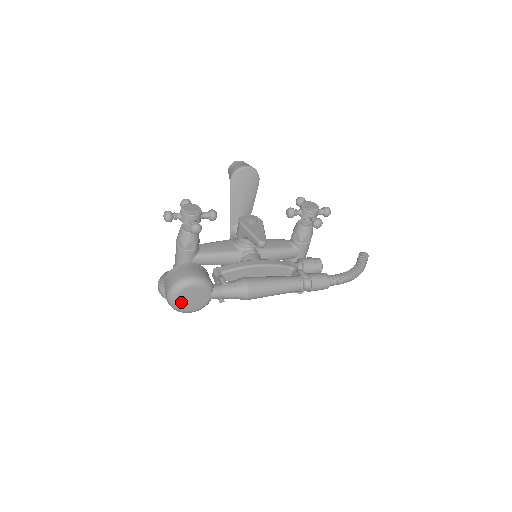
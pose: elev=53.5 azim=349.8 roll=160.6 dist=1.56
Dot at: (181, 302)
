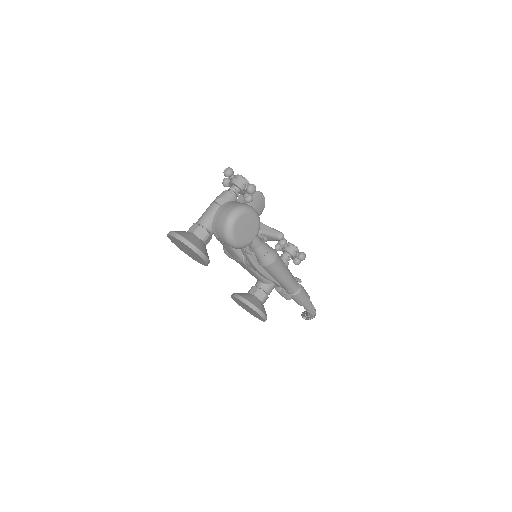
Dot at: (239, 224)
